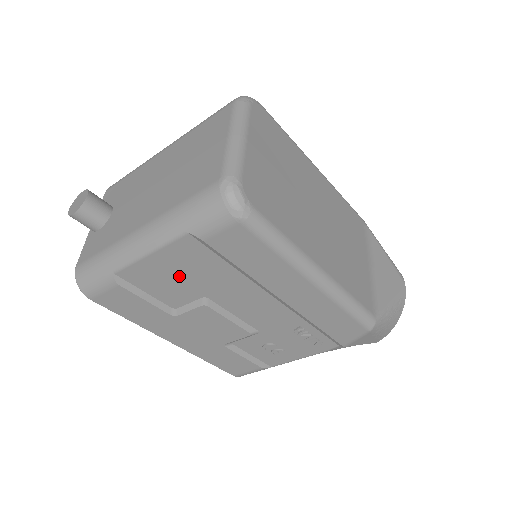
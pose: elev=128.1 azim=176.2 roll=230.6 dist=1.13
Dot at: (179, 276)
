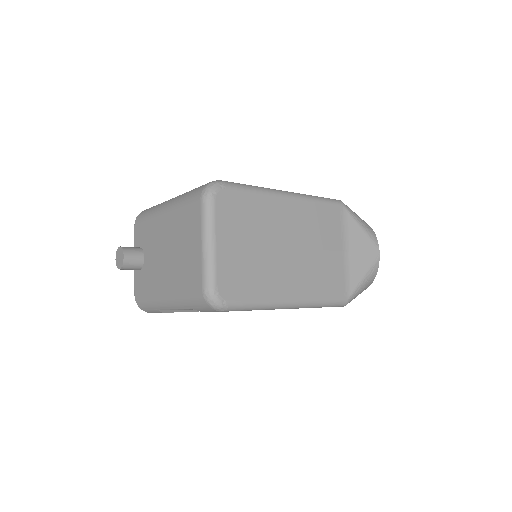
Dot at: occluded
